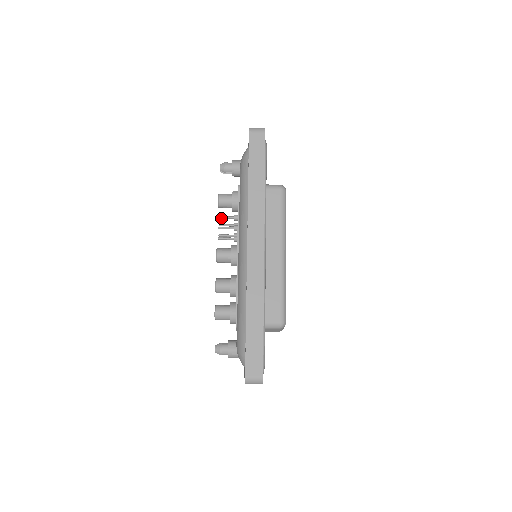
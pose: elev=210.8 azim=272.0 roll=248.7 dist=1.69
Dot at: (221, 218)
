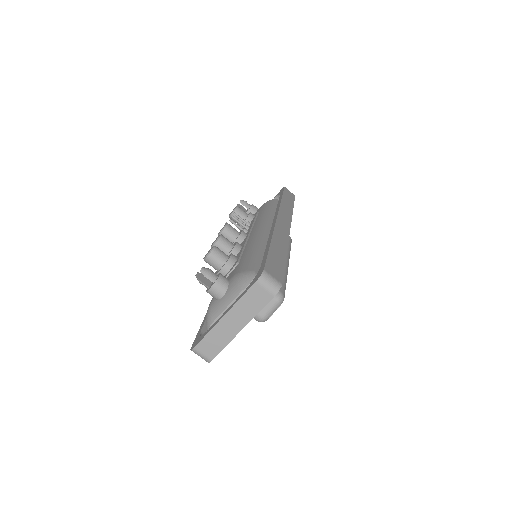
Dot at: (236, 215)
